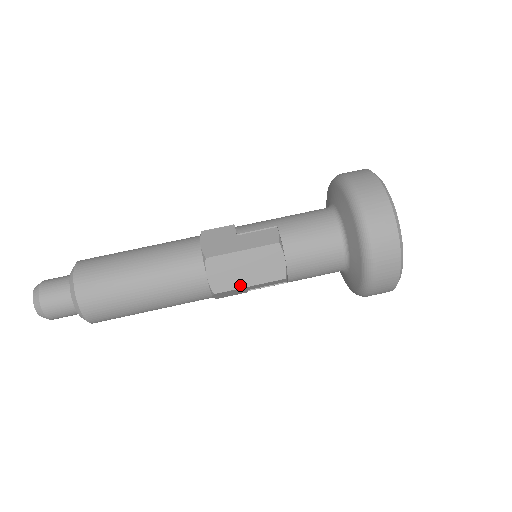
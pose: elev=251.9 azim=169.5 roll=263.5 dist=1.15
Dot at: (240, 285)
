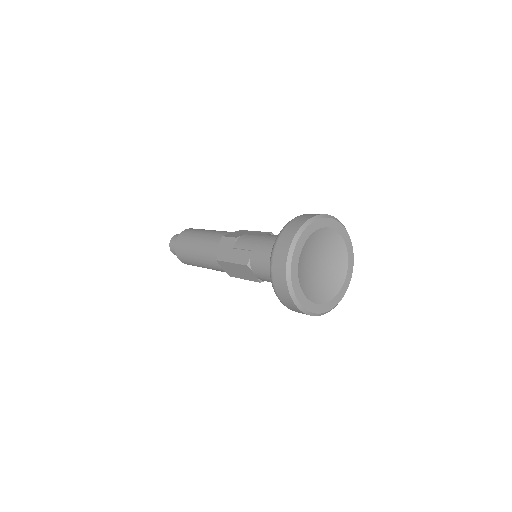
Dot at: (239, 277)
